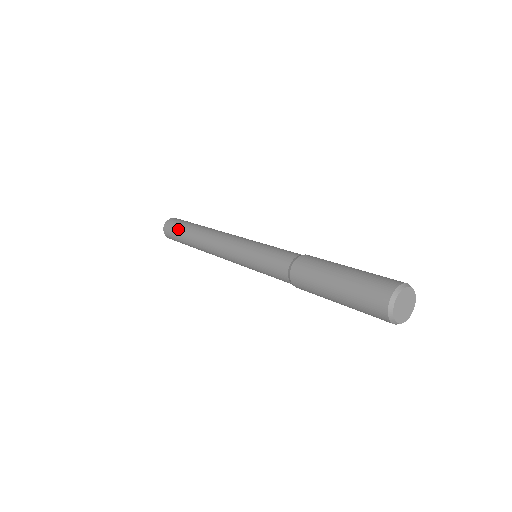
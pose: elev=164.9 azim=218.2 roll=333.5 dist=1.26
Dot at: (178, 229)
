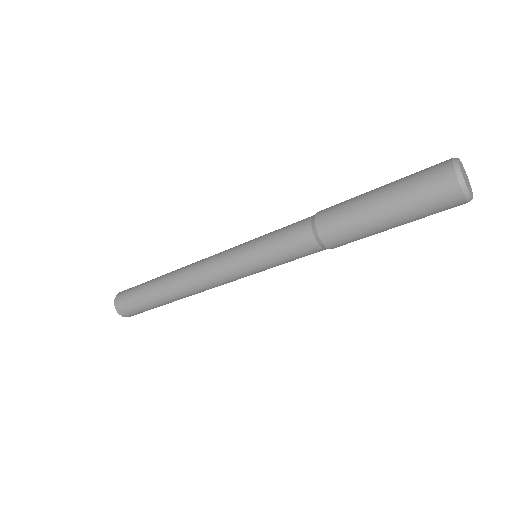
Dot at: (137, 295)
